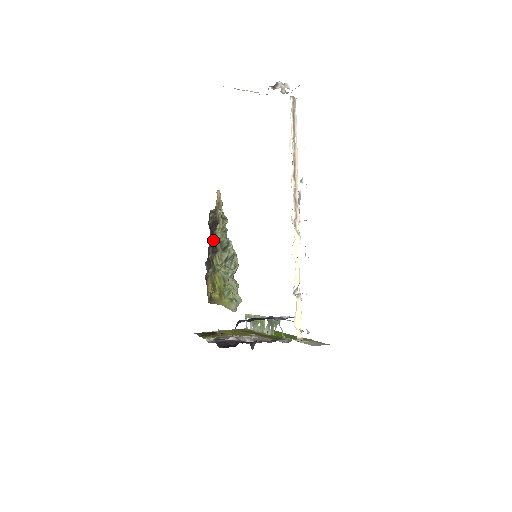
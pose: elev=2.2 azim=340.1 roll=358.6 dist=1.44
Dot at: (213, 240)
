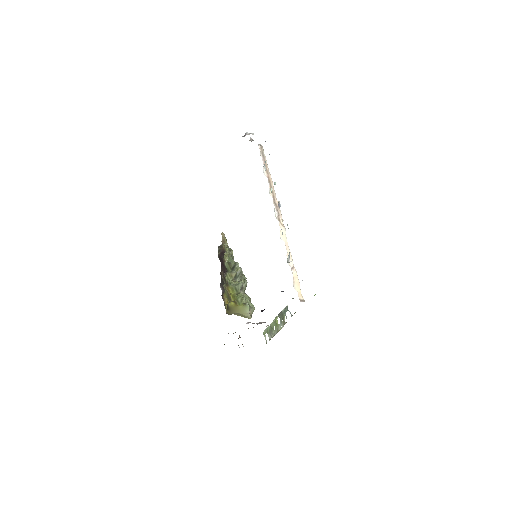
Dot at: (223, 264)
